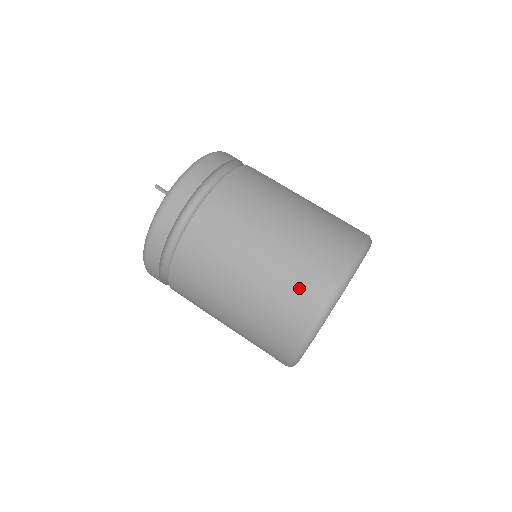
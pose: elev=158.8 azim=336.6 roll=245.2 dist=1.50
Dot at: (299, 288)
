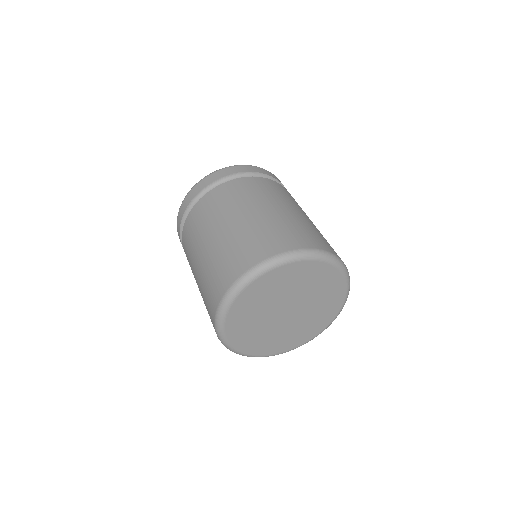
Dot at: (267, 238)
